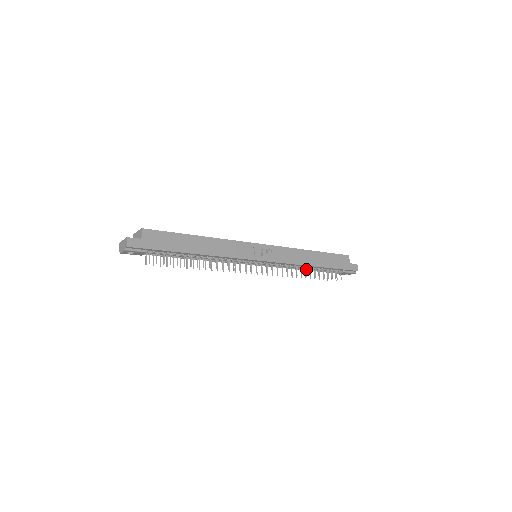
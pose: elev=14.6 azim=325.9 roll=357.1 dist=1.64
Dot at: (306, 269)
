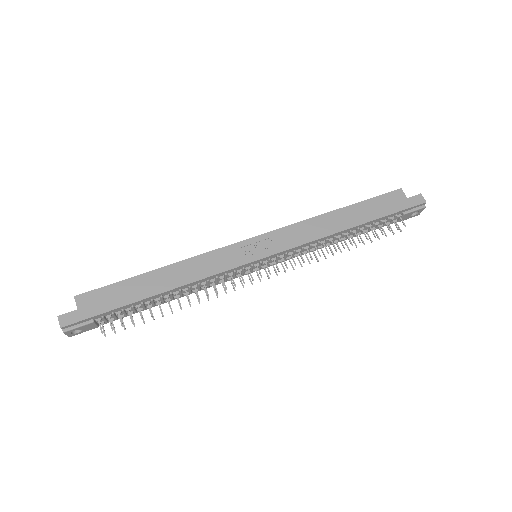
Dot at: (344, 238)
